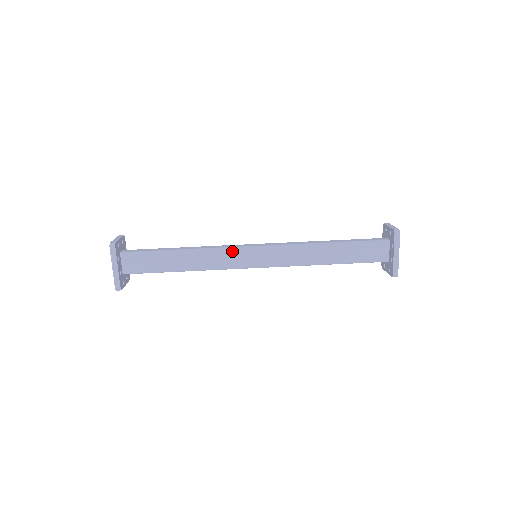
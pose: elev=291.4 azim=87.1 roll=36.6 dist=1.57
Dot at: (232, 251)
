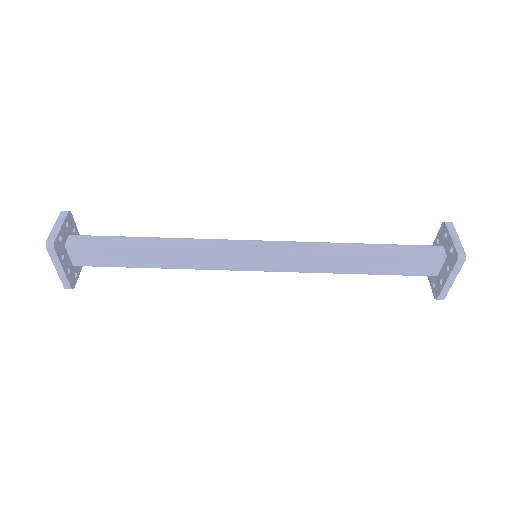
Dot at: (223, 253)
